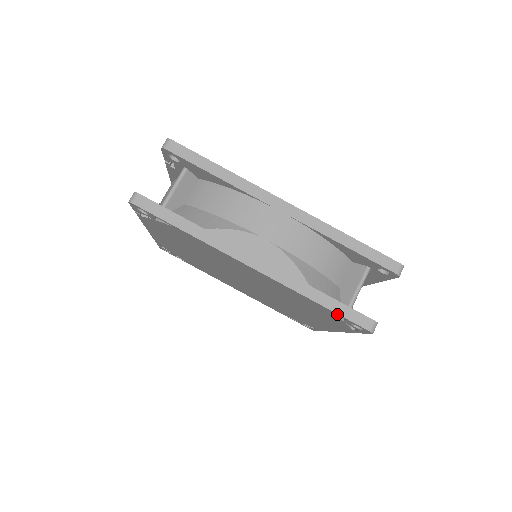
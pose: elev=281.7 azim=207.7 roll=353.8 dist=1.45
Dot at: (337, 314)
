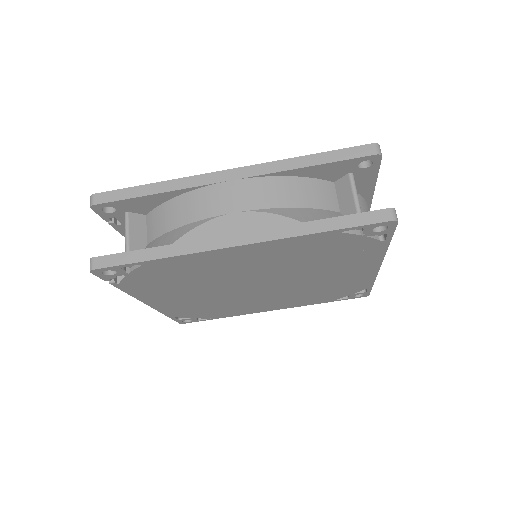
Dot at: (349, 229)
